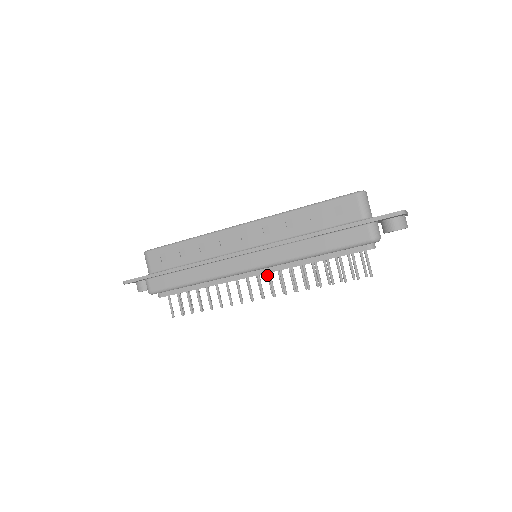
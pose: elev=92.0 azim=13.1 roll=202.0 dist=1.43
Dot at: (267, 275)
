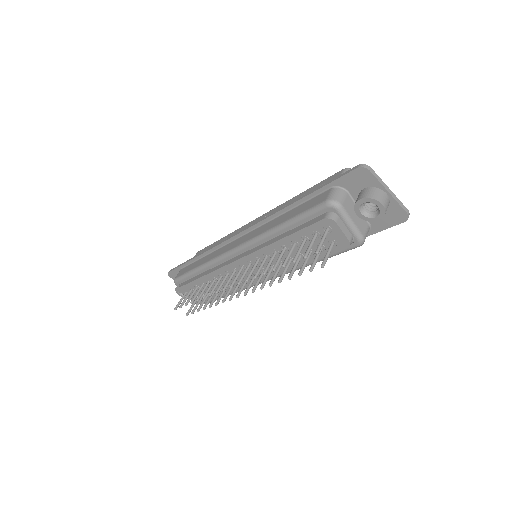
Dot at: occluded
